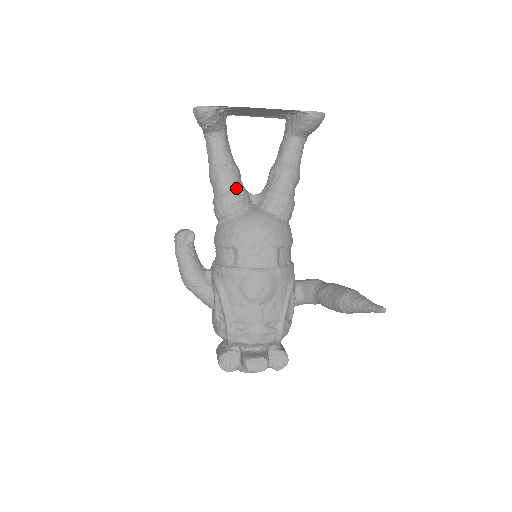
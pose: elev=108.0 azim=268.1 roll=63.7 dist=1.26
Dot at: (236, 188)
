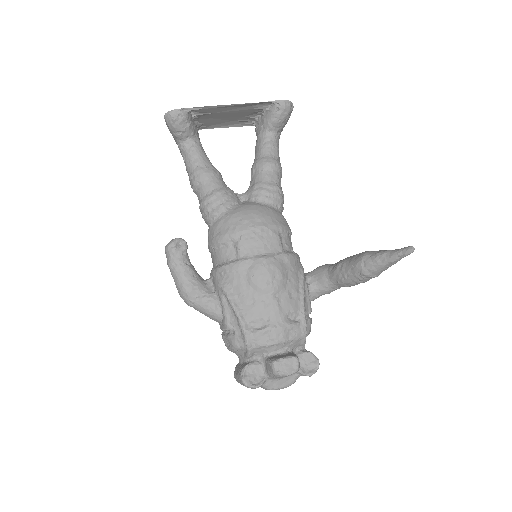
Dot at: (221, 186)
